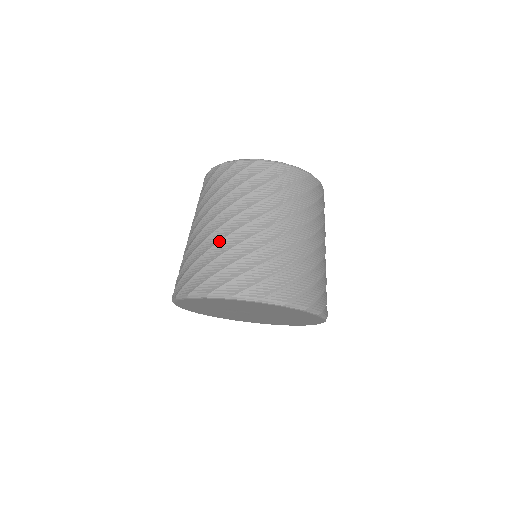
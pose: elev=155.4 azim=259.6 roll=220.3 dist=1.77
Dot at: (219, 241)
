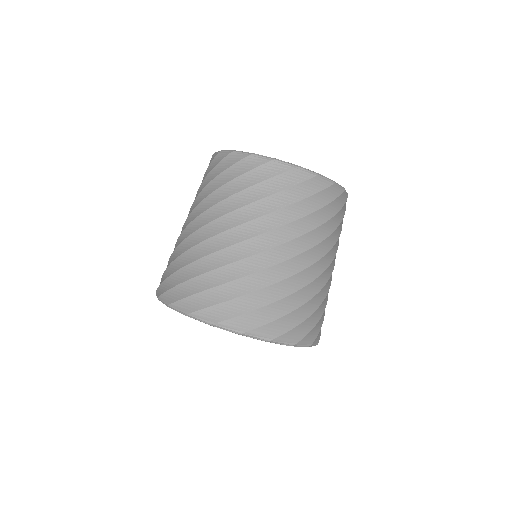
Dot at: (180, 243)
